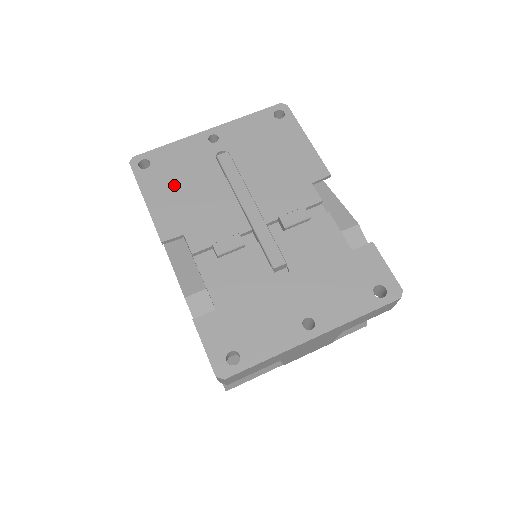
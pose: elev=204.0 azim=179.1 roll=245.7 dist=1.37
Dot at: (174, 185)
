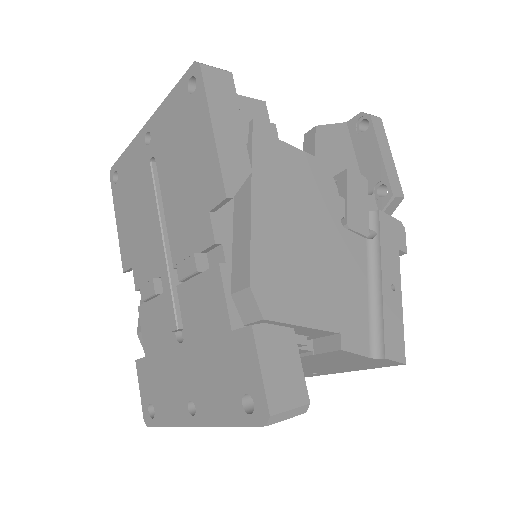
Dot at: (128, 205)
